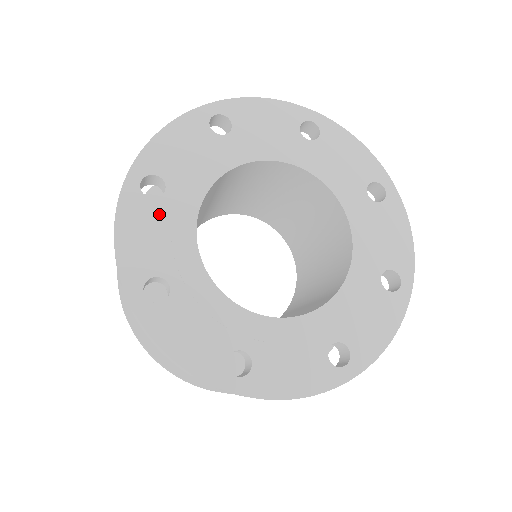
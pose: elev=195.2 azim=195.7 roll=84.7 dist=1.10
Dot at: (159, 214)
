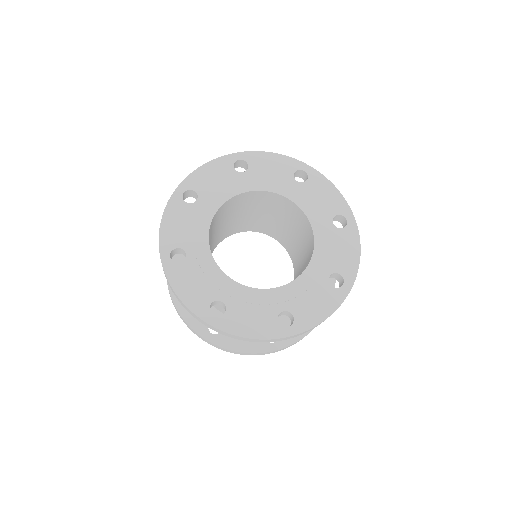
Dot at: (192, 268)
